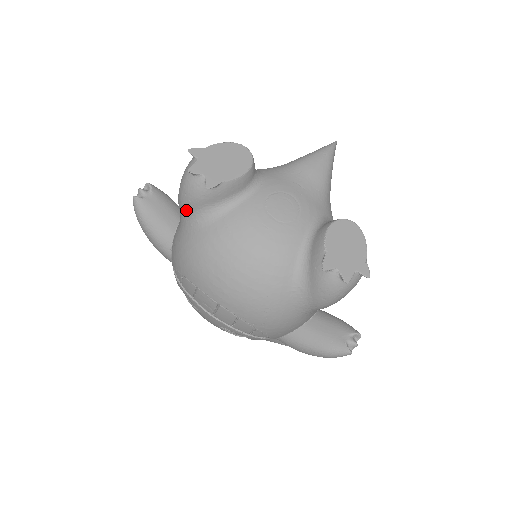
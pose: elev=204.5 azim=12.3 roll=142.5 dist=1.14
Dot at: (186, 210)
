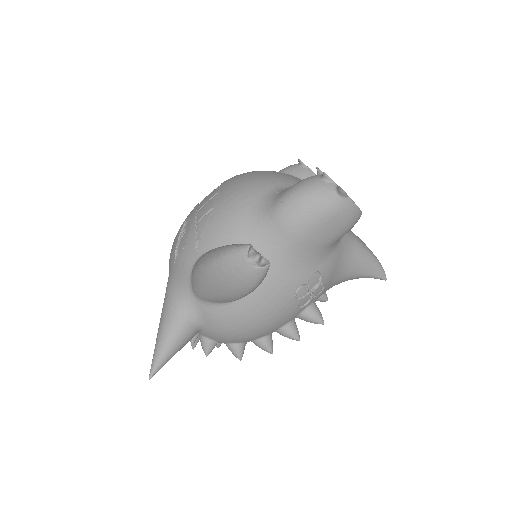
Dot at: occluded
